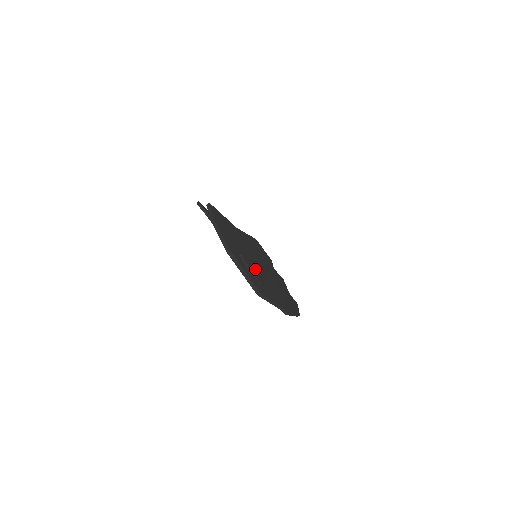
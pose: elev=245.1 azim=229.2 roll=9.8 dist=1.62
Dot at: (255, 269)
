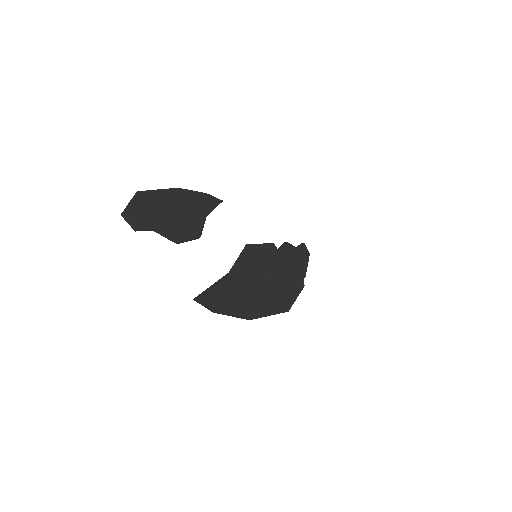
Dot at: (274, 296)
